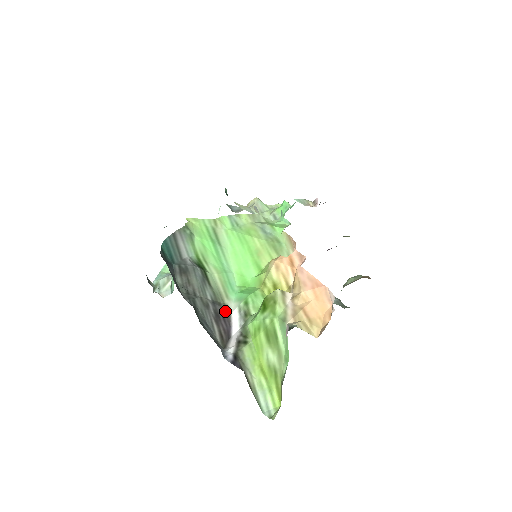
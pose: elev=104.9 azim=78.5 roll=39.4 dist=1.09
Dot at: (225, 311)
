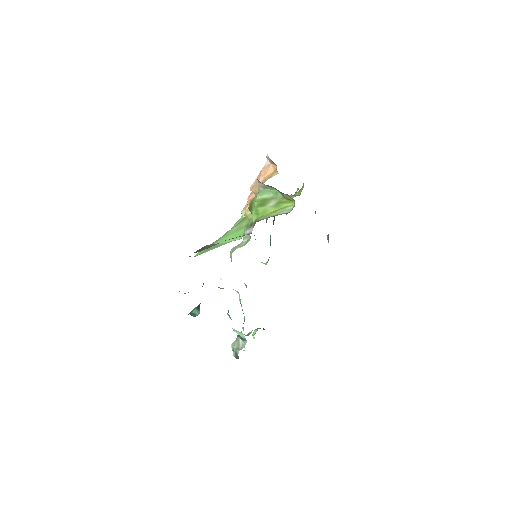
Dot at: occluded
